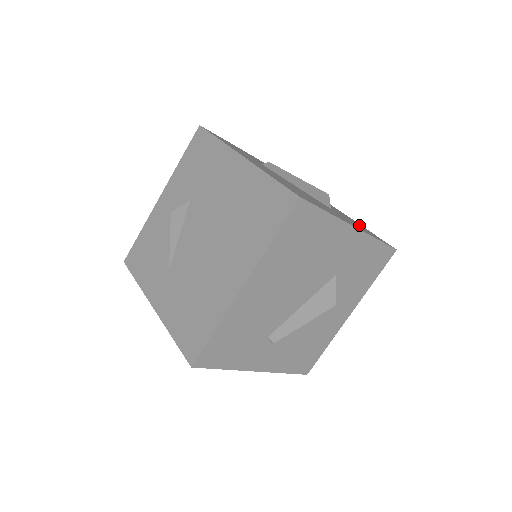
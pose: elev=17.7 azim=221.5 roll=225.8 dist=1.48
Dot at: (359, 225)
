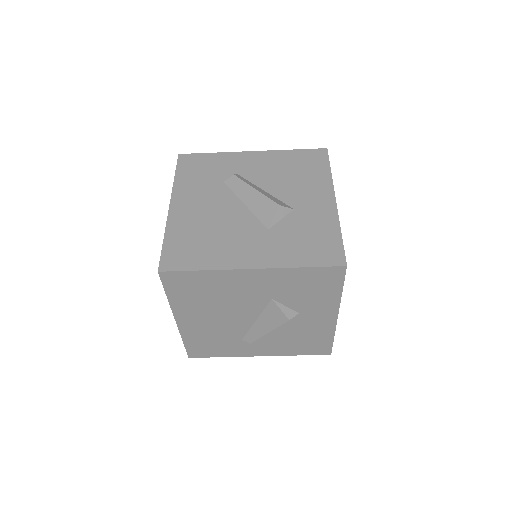
Dot at: (317, 233)
